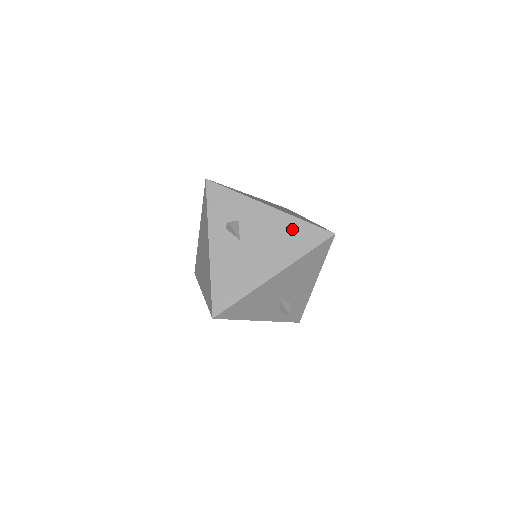
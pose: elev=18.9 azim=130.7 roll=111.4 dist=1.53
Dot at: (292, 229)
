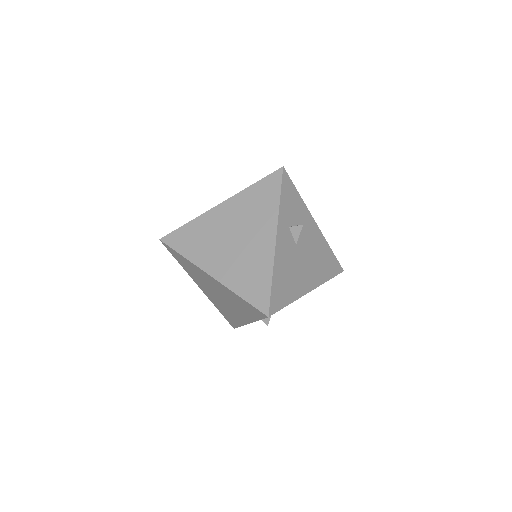
Dot at: (325, 253)
